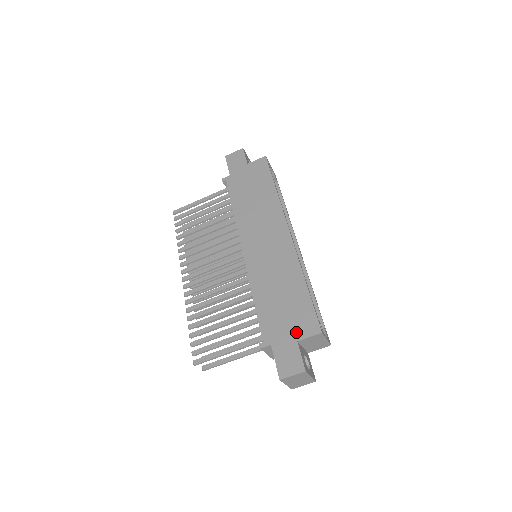
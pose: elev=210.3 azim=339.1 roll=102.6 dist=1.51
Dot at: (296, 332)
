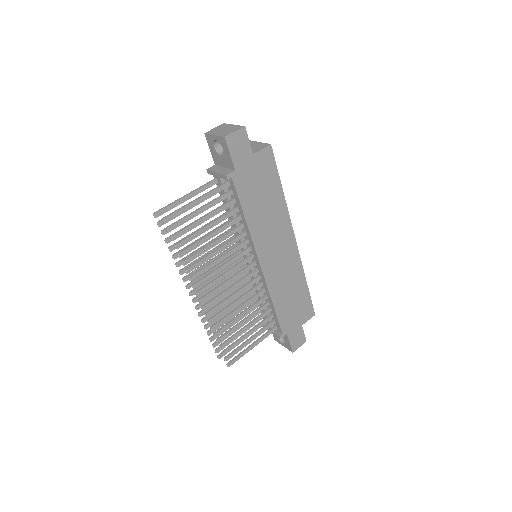
Dot at: (302, 320)
